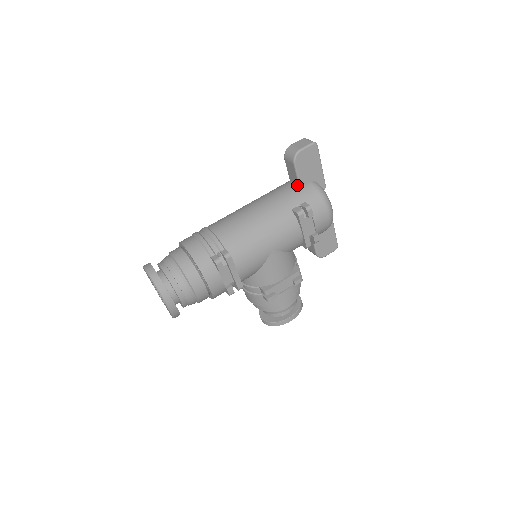
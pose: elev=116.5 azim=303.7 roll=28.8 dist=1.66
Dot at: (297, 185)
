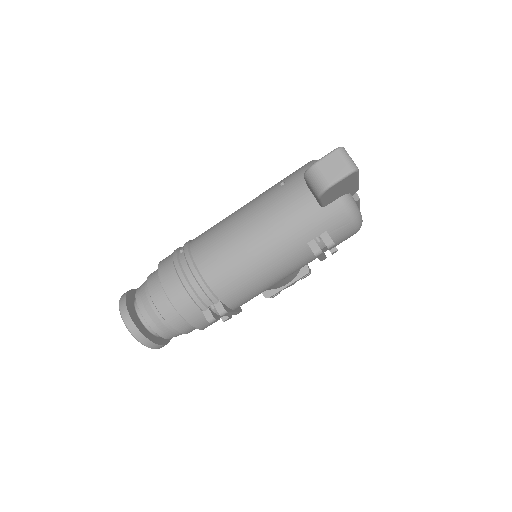
Dot at: (318, 203)
